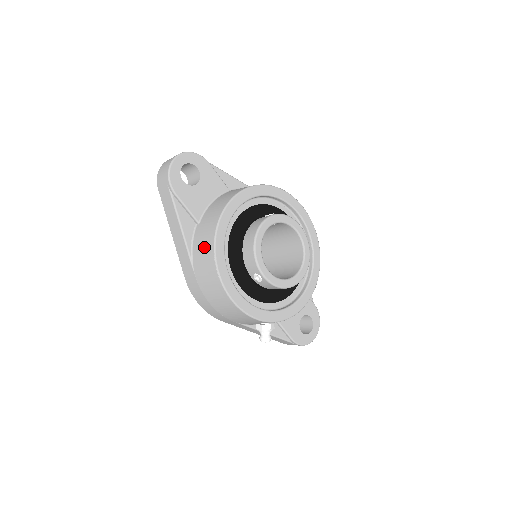
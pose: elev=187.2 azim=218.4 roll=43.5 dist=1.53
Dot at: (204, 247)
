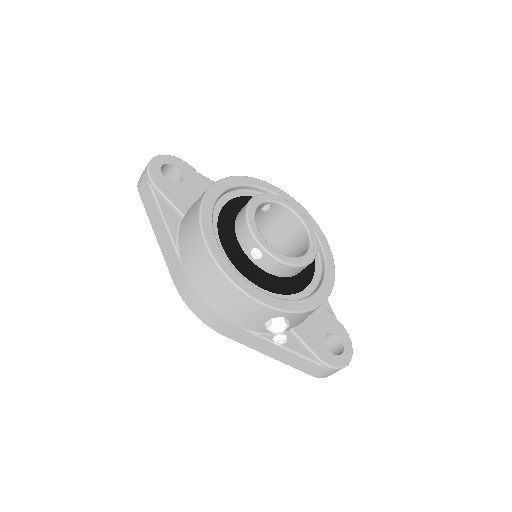
Dot at: (189, 228)
